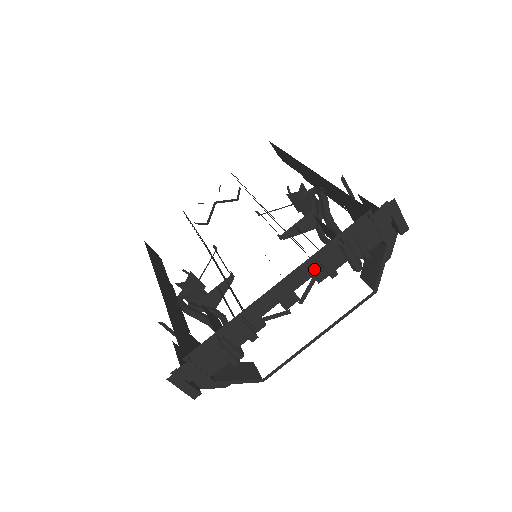
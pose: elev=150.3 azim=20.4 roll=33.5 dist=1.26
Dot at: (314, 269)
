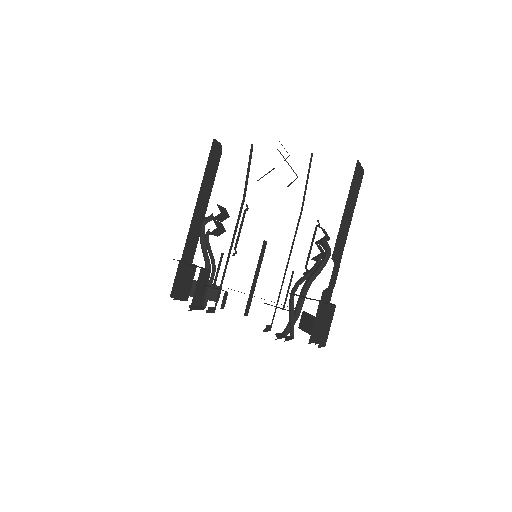
Dot at: occluded
